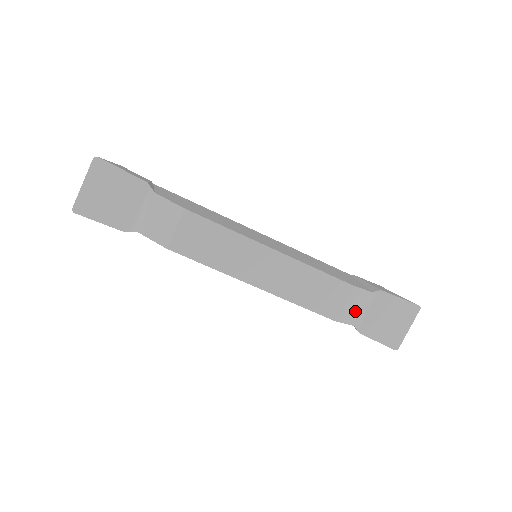
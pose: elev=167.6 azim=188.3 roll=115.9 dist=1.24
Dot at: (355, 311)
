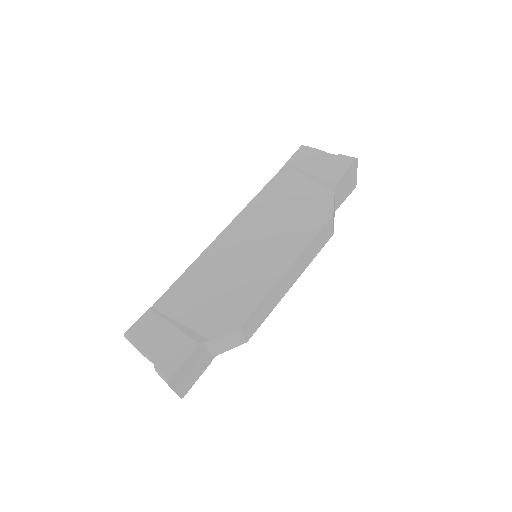
Dot at: occluded
